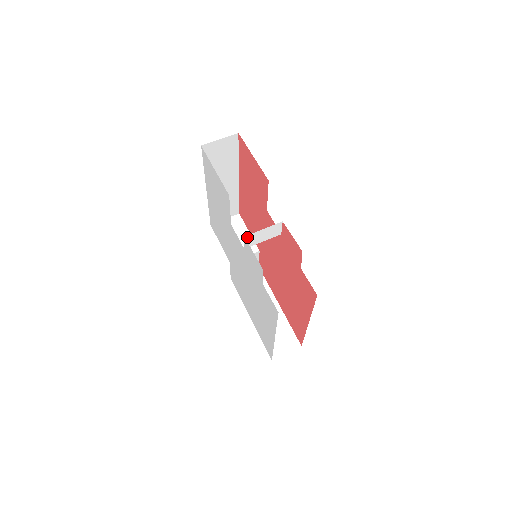
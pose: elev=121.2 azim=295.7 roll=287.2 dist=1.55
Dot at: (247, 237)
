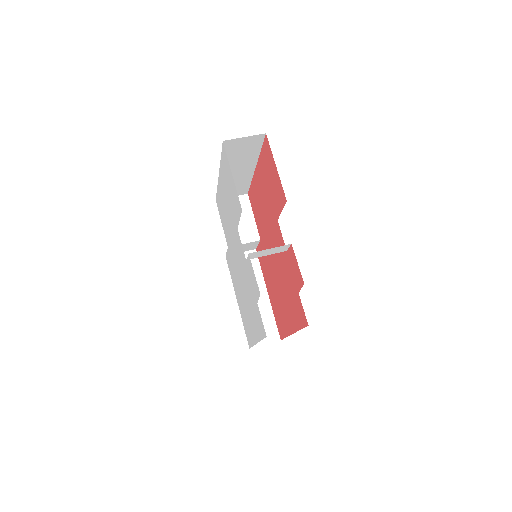
Dot at: (251, 253)
